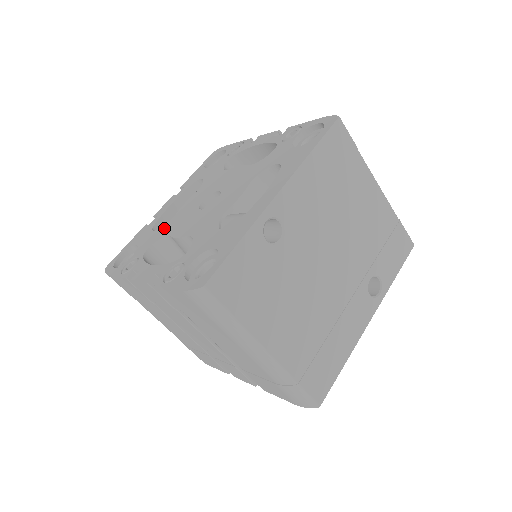
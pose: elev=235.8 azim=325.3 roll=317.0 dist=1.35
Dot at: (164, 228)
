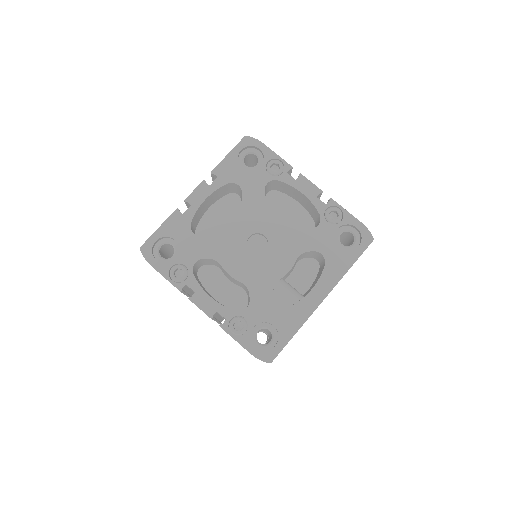
Dot at: (209, 243)
